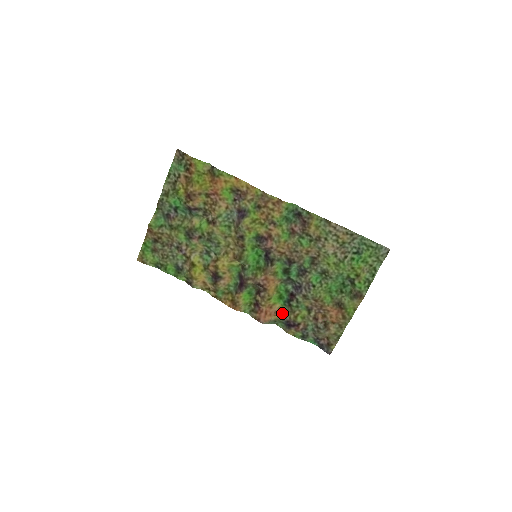
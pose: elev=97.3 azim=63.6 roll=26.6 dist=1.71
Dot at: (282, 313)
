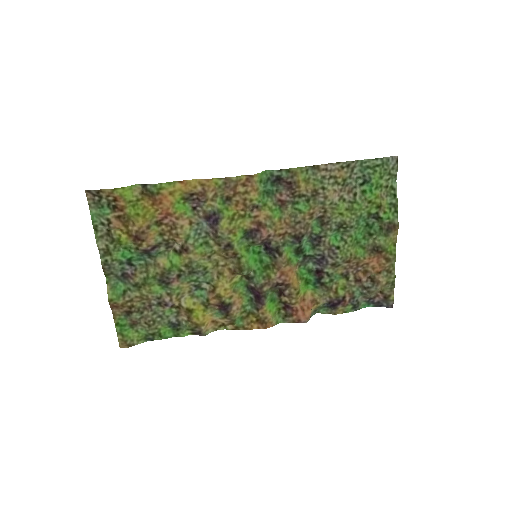
Dot at: (319, 298)
